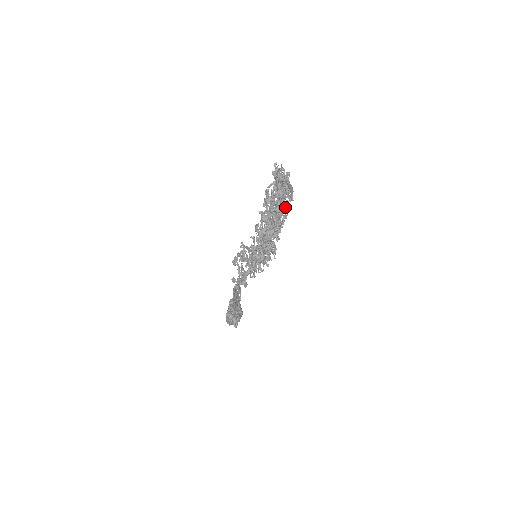
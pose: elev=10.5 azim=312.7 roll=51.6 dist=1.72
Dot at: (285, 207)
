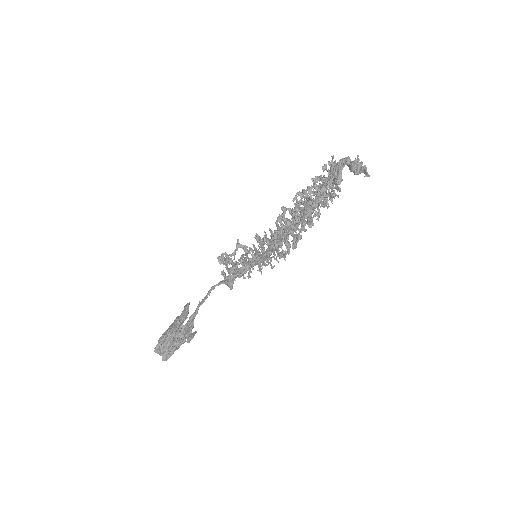
Dot at: occluded
